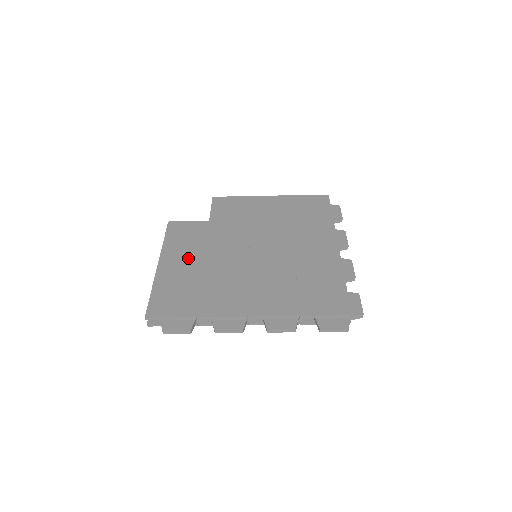
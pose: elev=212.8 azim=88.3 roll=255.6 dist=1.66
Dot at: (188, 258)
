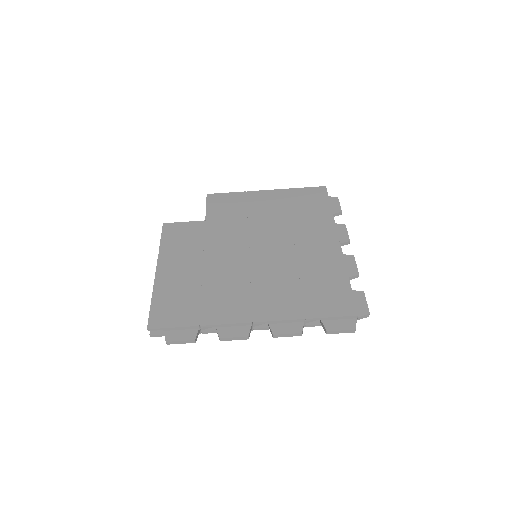
Dot at: (187, 262)
